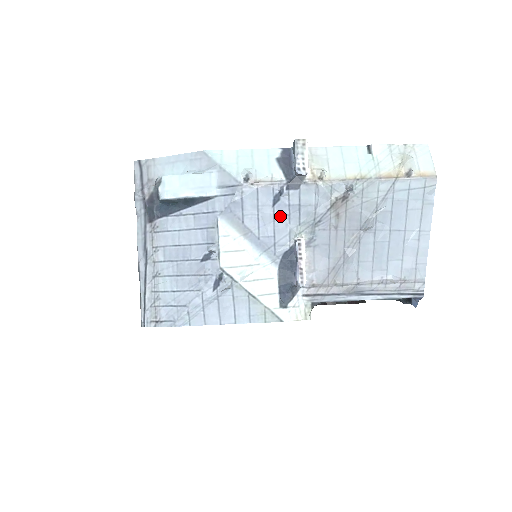
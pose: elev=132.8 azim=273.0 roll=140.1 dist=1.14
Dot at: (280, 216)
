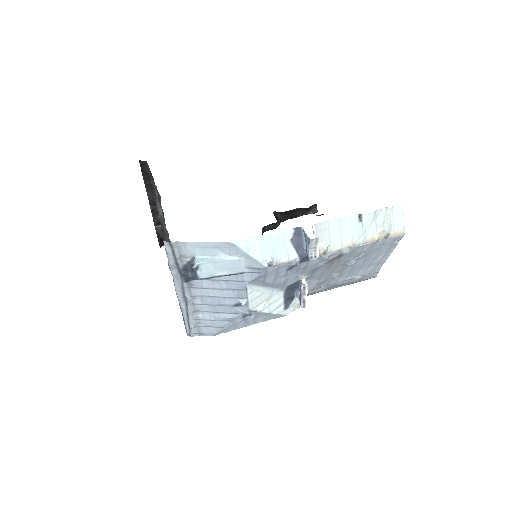
Dot at: (291, 273)
